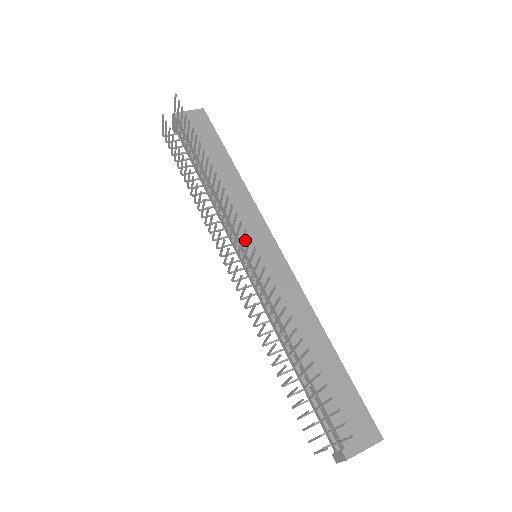
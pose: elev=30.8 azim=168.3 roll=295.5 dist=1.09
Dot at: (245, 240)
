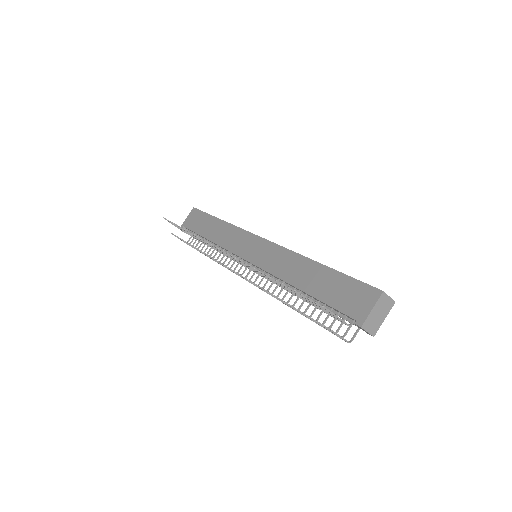
Dot at: (242, 254)
